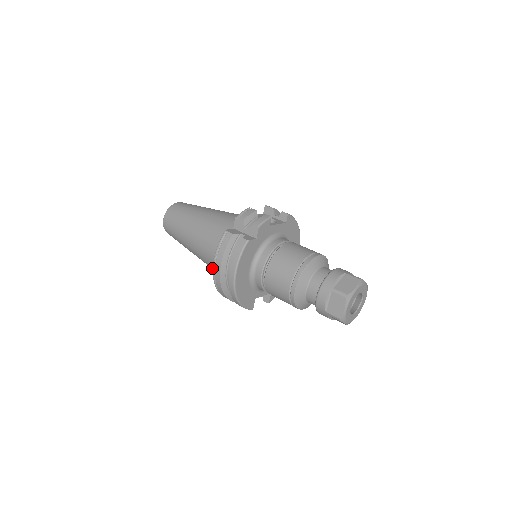
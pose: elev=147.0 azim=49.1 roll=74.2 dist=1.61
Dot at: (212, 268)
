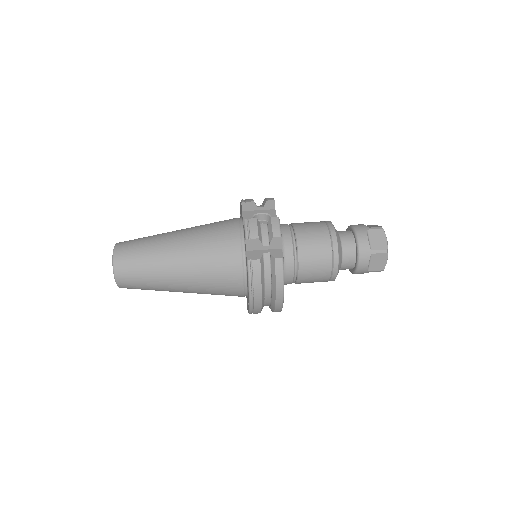
Dot at: occluded
